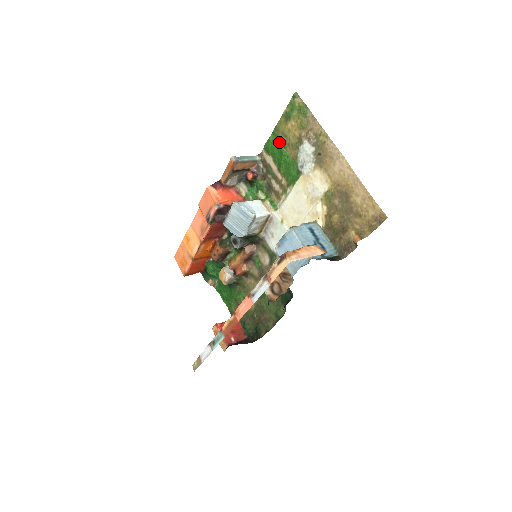
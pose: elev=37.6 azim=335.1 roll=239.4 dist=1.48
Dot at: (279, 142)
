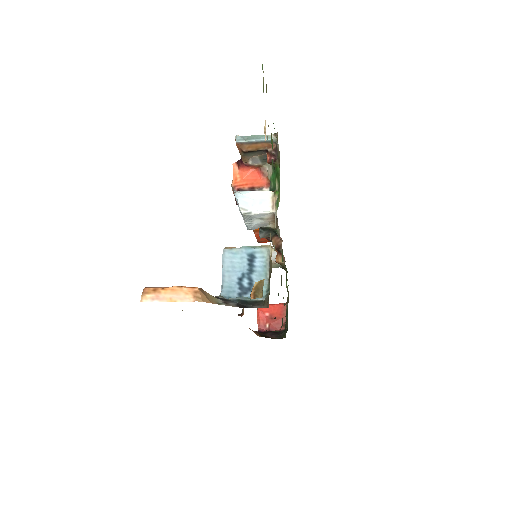
Dot at: occluded
